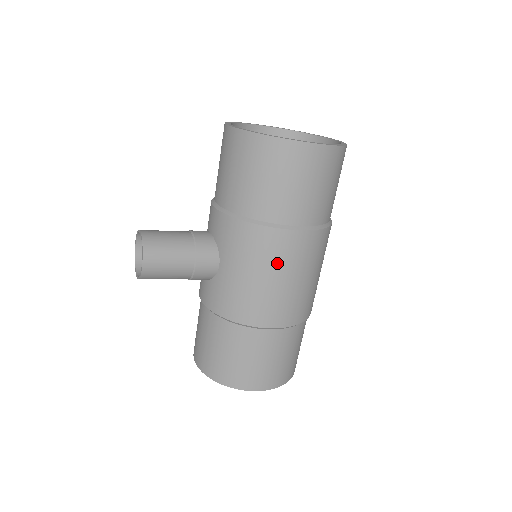
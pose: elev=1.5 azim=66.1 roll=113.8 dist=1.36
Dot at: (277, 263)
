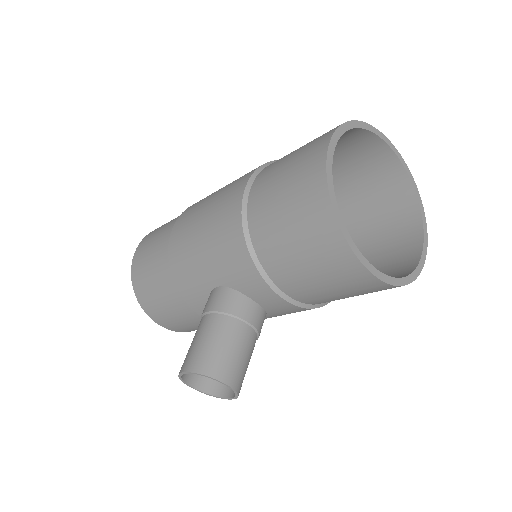
Dot at: occluded
